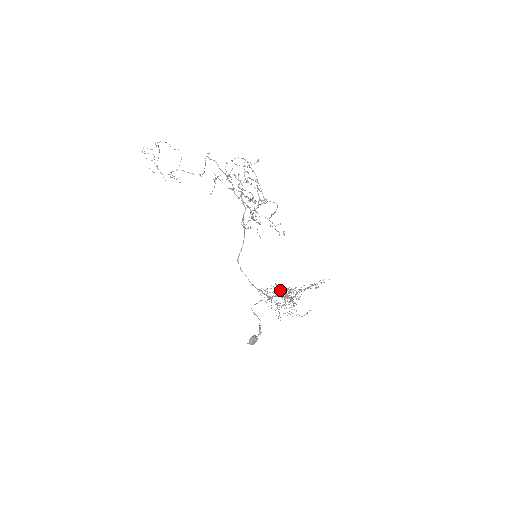
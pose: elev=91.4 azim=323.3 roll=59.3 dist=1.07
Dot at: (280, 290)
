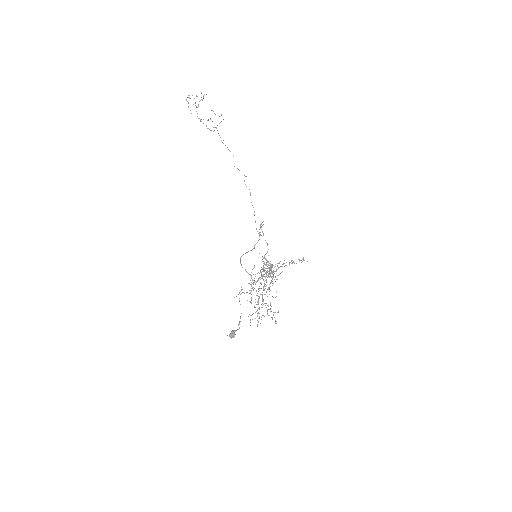
Dot at: occluded
